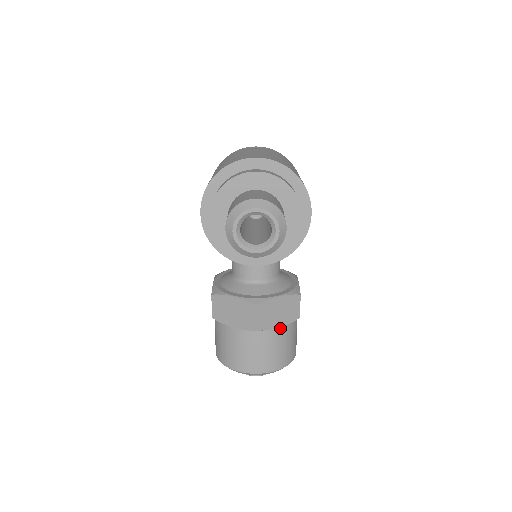
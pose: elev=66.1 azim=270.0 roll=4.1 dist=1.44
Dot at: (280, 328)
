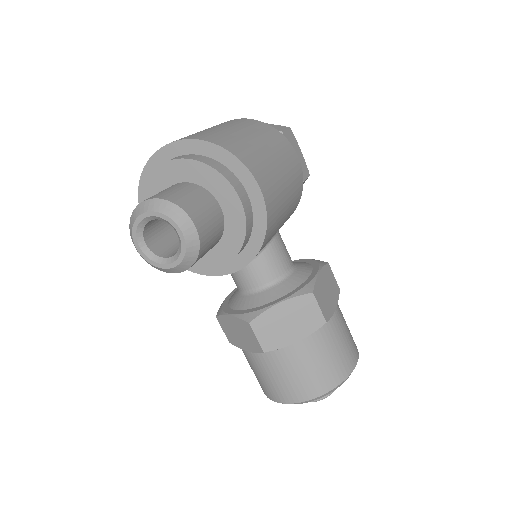
Dot at: (300, 342)
